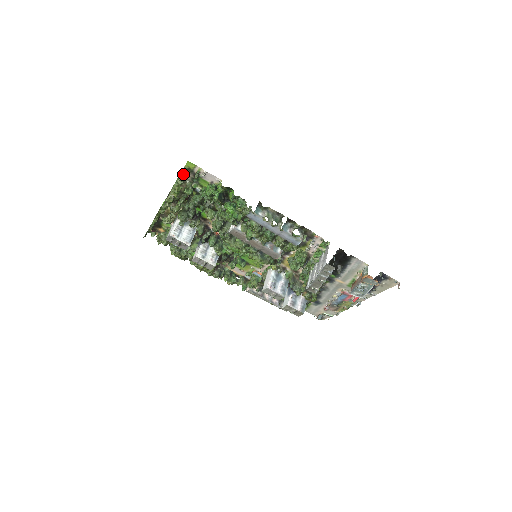
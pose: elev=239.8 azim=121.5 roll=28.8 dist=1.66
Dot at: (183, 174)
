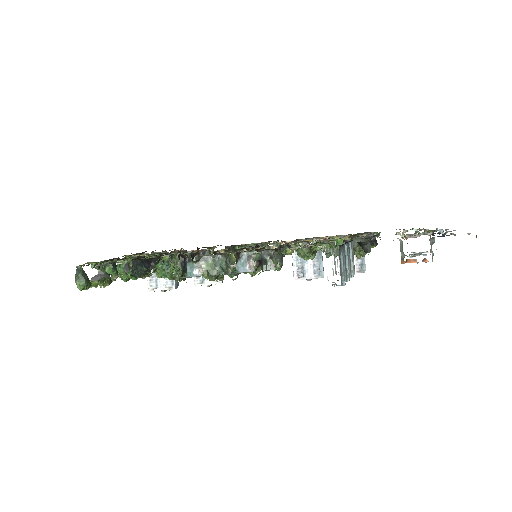
Dot at: (78, 283)
